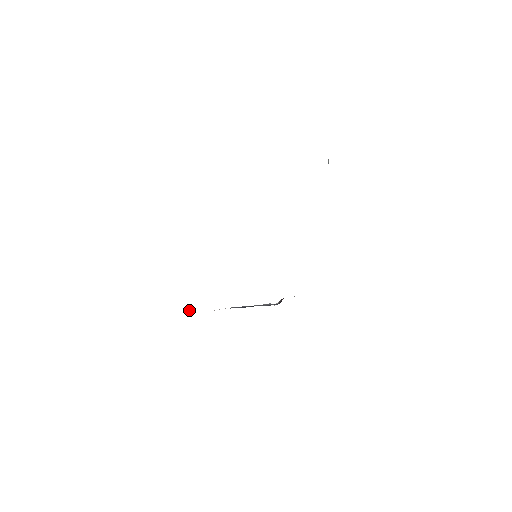
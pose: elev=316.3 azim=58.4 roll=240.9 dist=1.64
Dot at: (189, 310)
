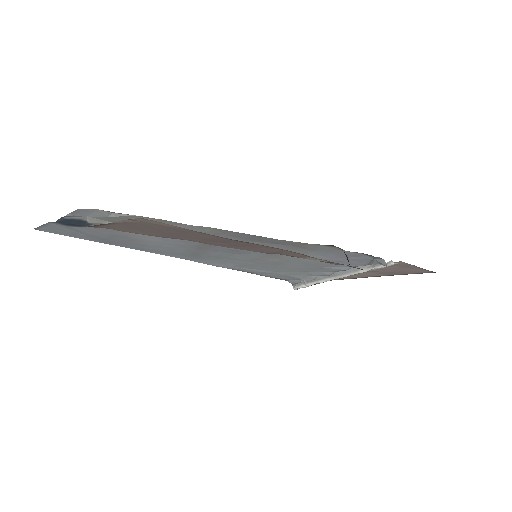
Dot at: occluded
